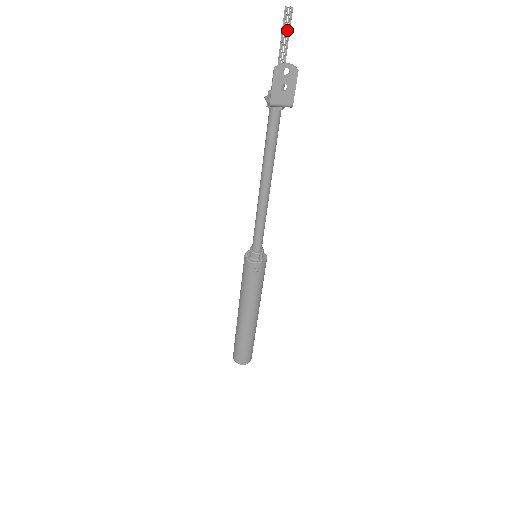
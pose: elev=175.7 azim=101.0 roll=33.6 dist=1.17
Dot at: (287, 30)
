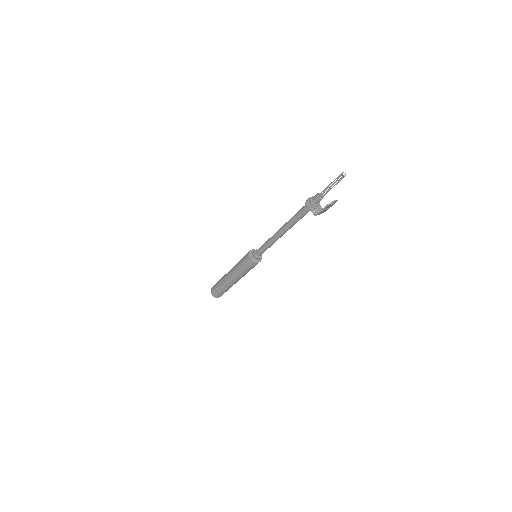
Dot at: (336, 180)
